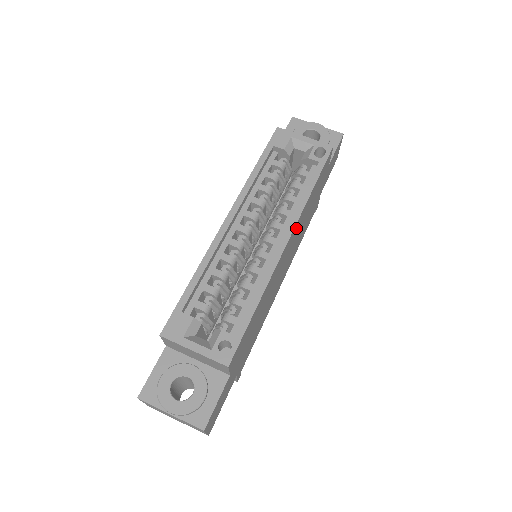
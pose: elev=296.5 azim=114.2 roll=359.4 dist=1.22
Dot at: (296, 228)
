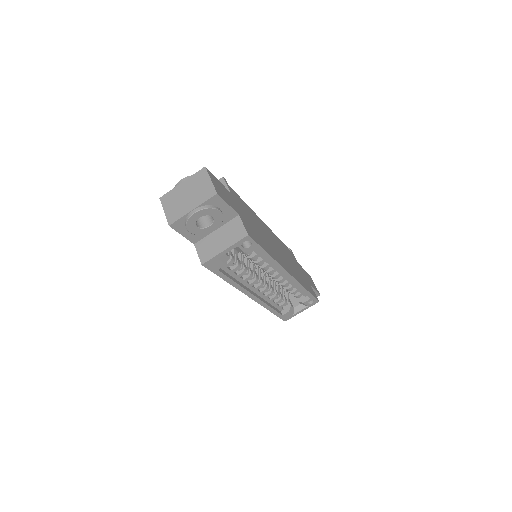
Dot at: (279, 260)
